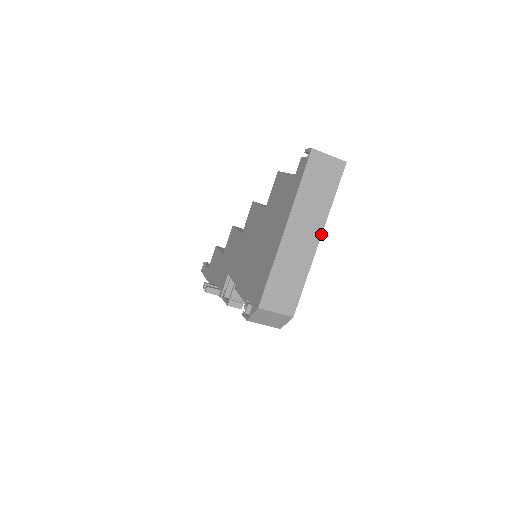
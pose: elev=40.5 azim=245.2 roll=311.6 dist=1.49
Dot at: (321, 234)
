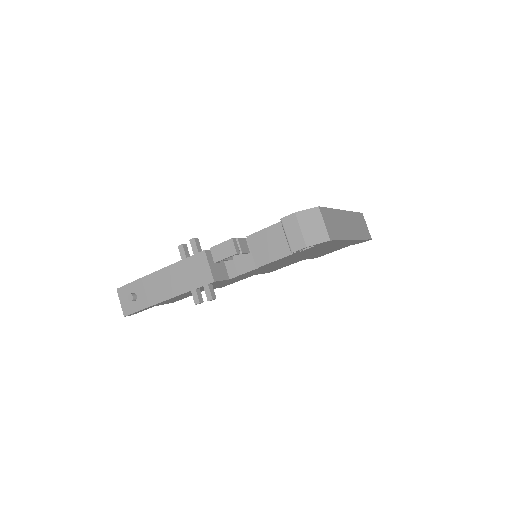
Dot at: (355, 239)
